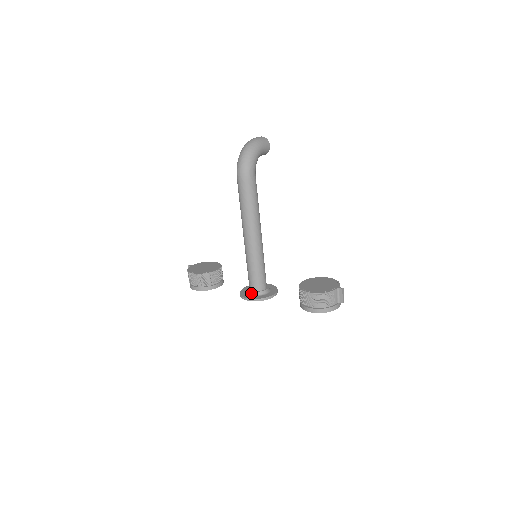
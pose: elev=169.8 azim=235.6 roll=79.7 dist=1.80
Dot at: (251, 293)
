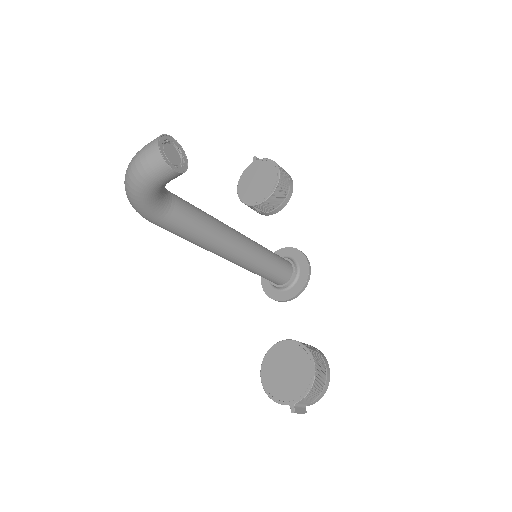
Dot at: occluded
